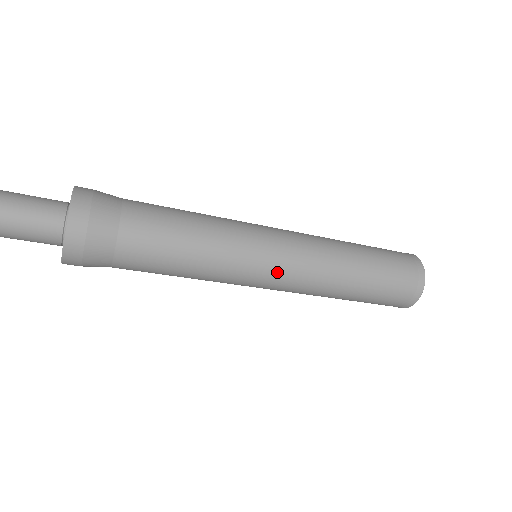
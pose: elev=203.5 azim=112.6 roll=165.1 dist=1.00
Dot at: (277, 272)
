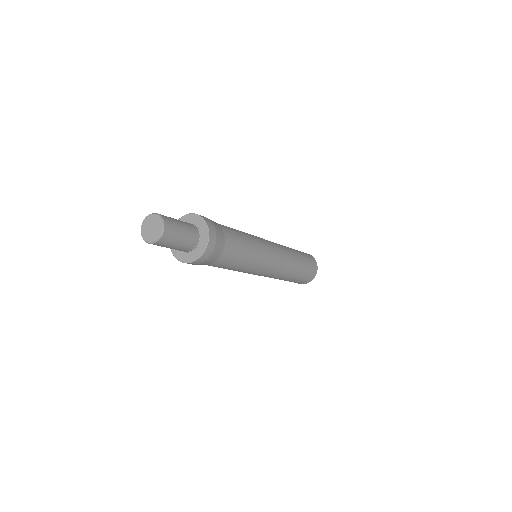
Dot at: occluded
